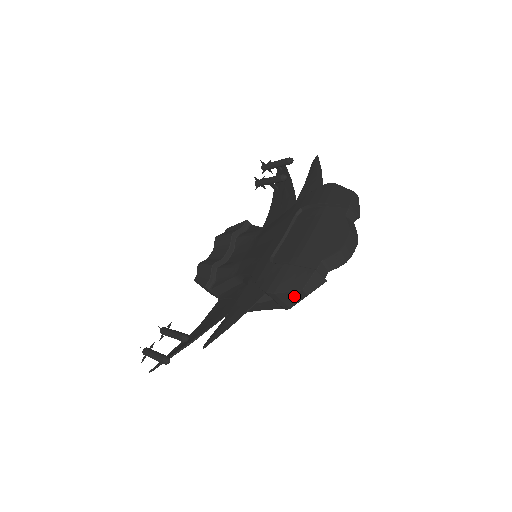
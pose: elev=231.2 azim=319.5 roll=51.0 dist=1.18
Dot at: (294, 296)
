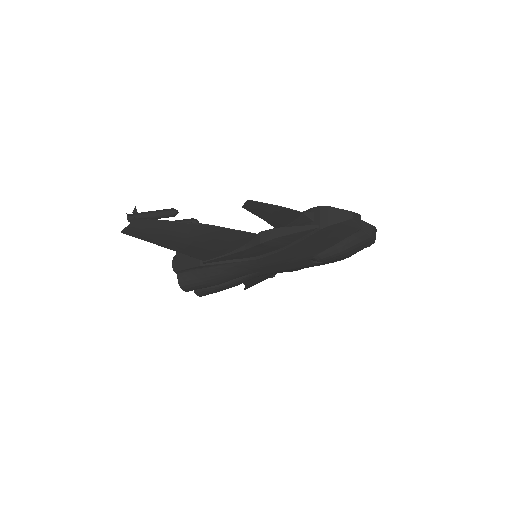
Dot at: (342, 215)
